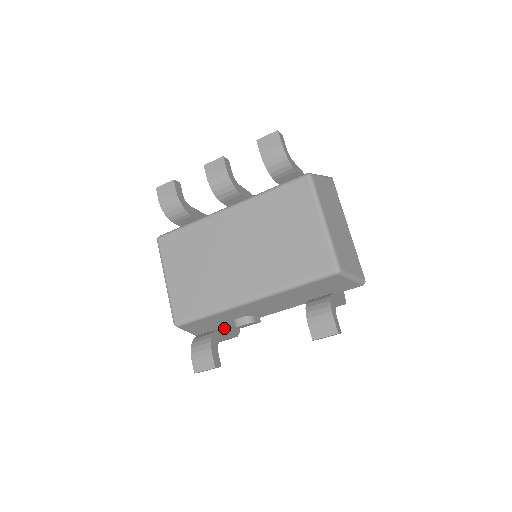
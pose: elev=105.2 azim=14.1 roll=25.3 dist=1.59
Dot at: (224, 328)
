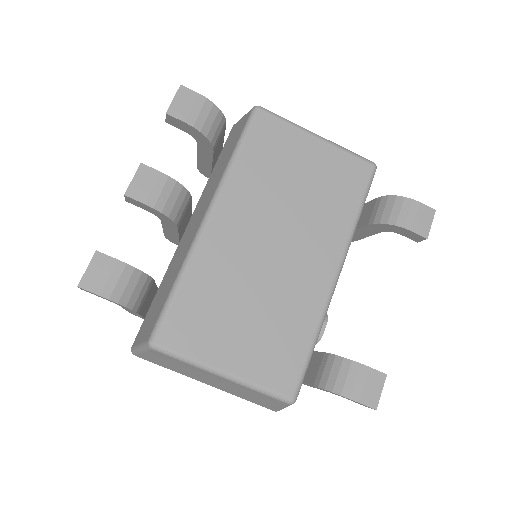
Dot at: (316, 352)
